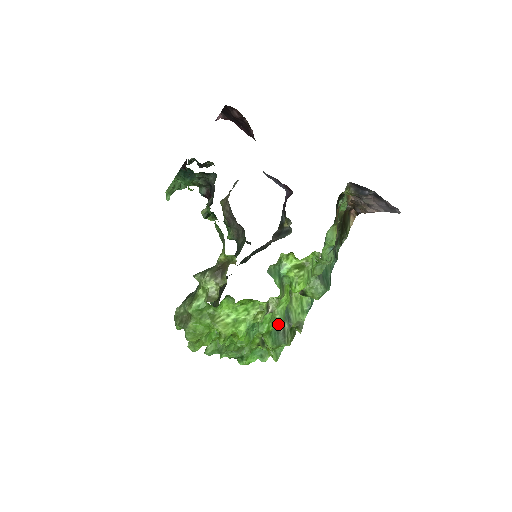
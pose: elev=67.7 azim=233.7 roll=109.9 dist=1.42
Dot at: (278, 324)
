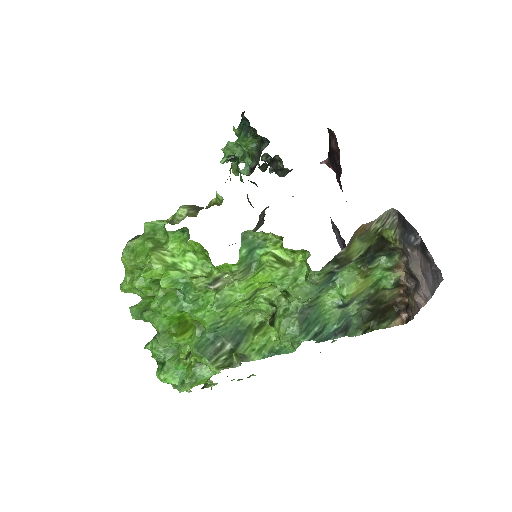
Dot at: (220, 334)
